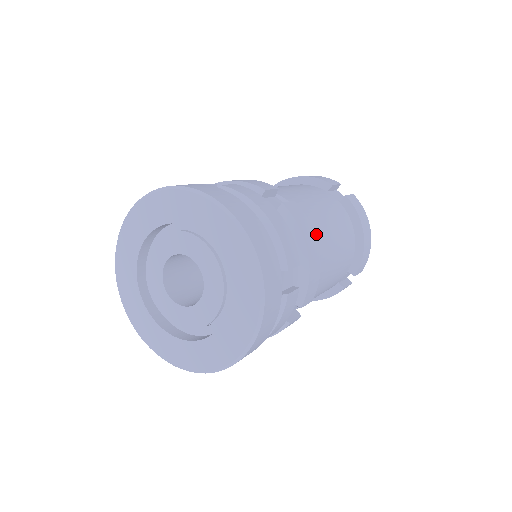
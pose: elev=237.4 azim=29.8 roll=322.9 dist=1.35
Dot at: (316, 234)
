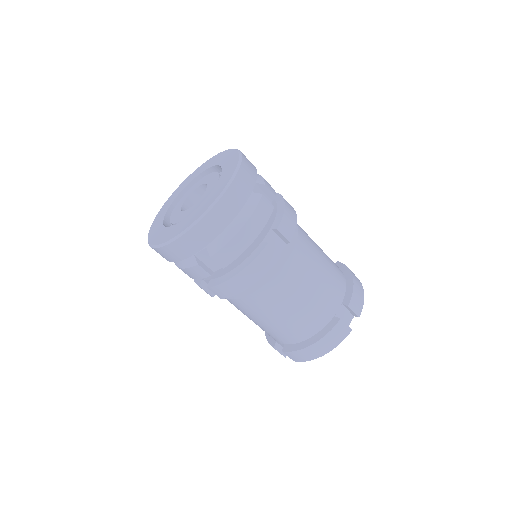
Dot at: (299, 226)
